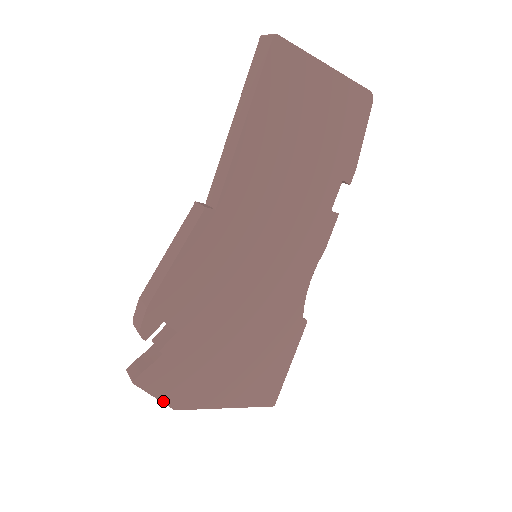
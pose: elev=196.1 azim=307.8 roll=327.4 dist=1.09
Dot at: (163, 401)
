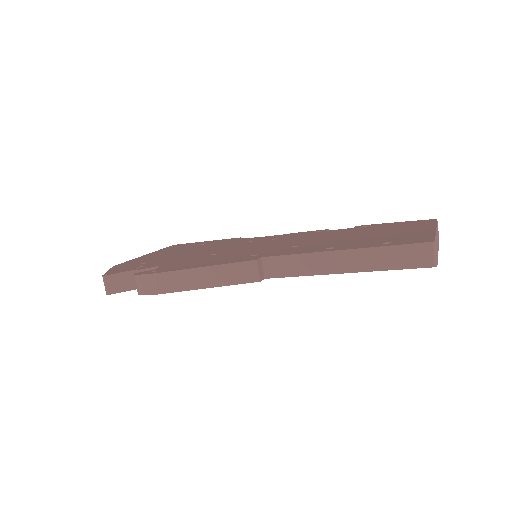
Dot at: occluded
